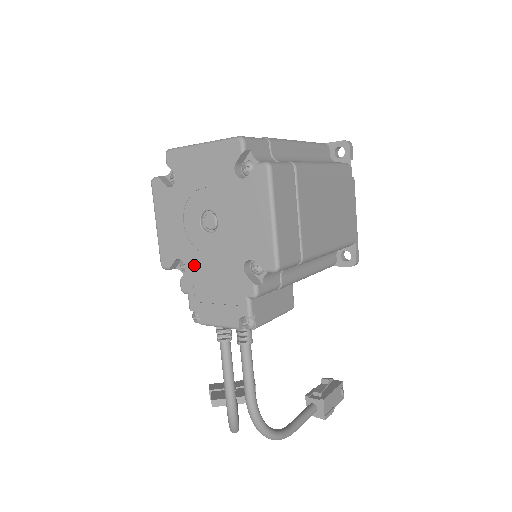
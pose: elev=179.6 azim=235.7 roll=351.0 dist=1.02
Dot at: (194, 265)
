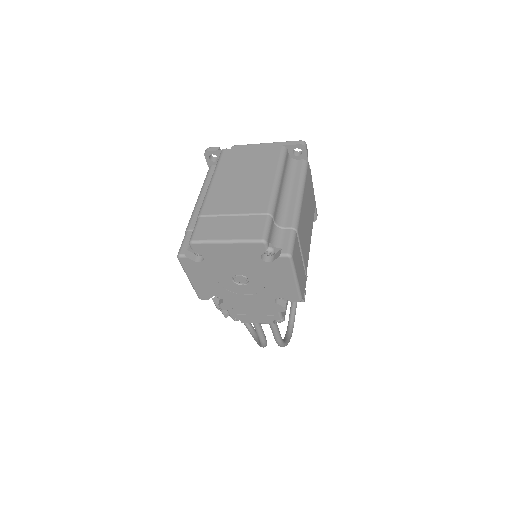
Dot at: (231, 299)
